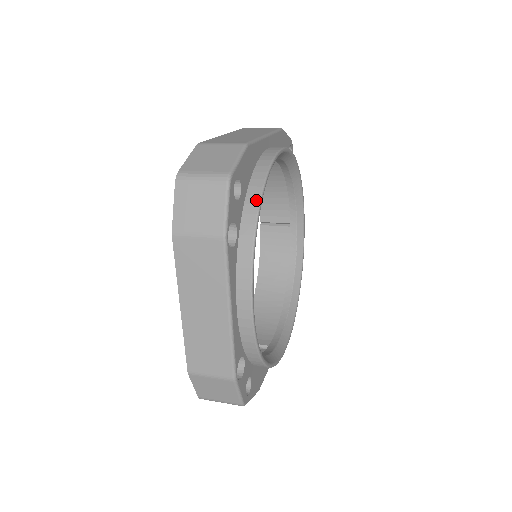
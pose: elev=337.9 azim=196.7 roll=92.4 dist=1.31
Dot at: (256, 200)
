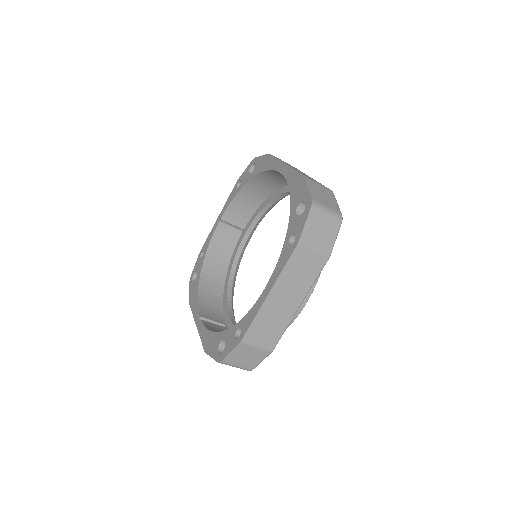
Dot at: occluded
